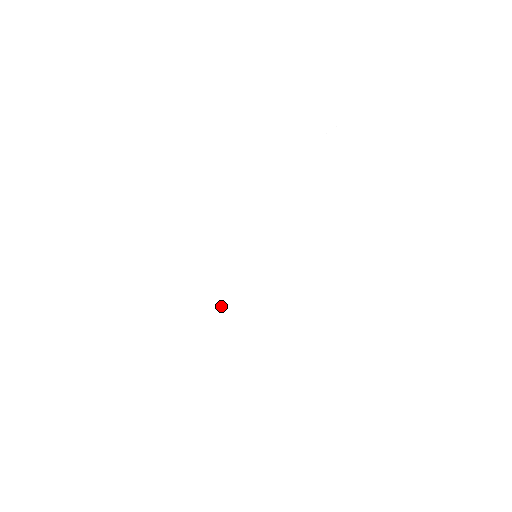
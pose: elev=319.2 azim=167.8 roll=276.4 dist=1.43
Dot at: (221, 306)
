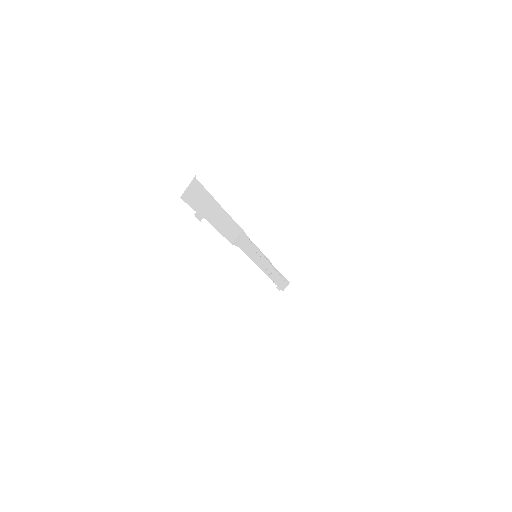
Dot at: occluded
